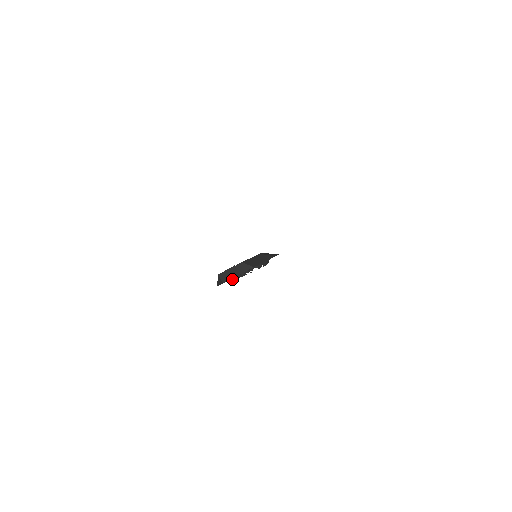
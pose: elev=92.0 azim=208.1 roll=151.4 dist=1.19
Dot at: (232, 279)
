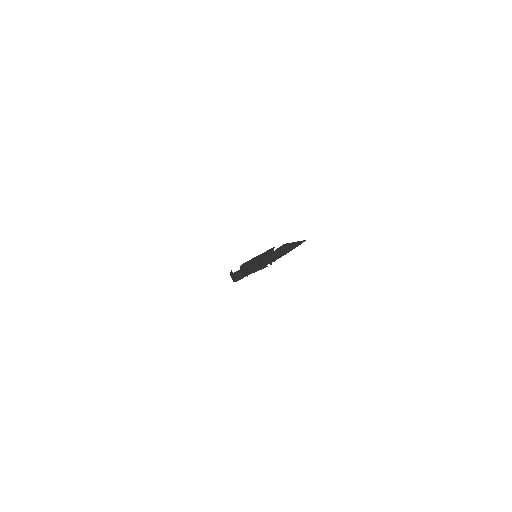
Dot at: (253, 272)
